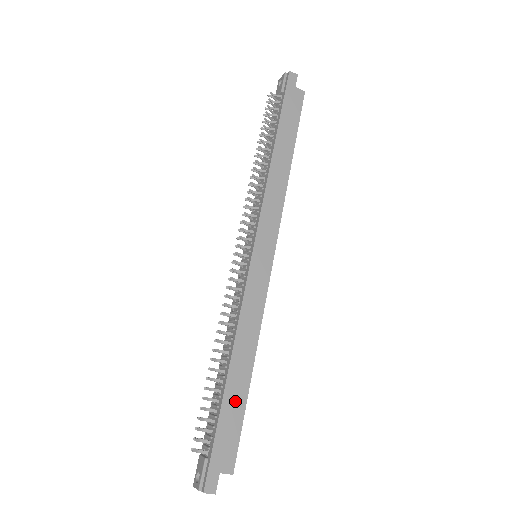
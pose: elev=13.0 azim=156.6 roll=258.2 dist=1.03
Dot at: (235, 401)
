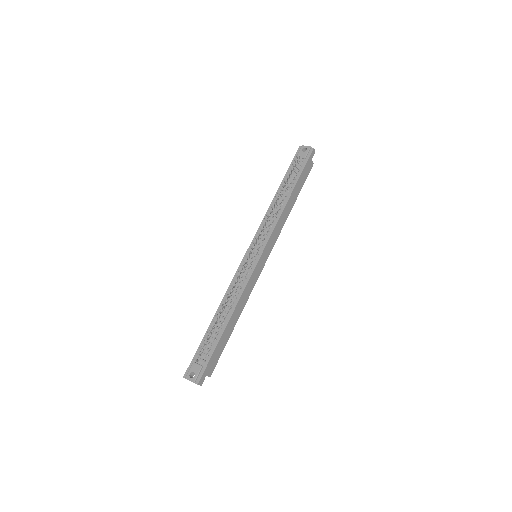
Dot at: (225, 339)
